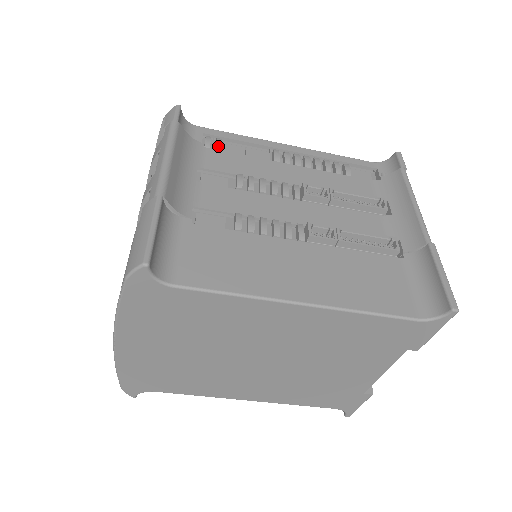
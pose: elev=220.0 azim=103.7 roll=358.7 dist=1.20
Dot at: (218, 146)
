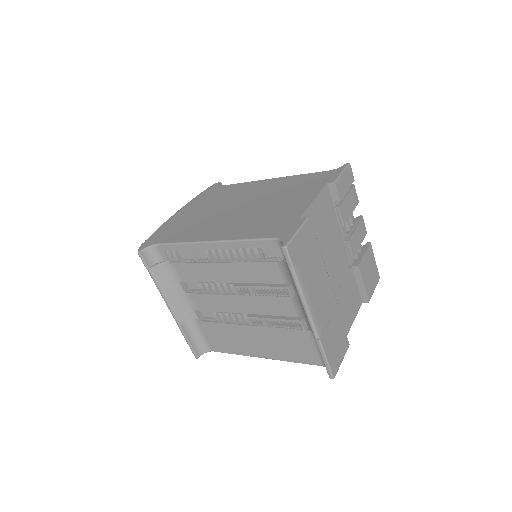
Dot at: (177, 261)
